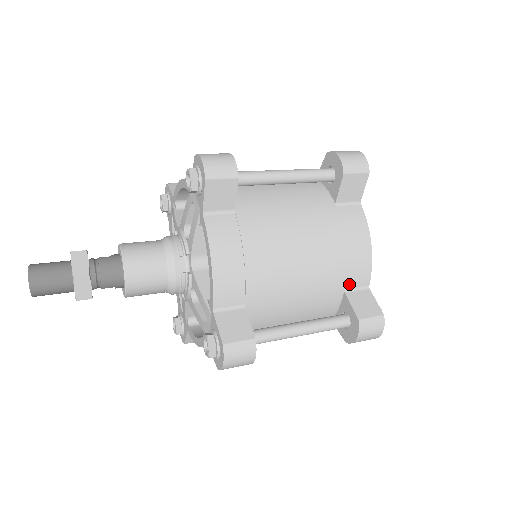
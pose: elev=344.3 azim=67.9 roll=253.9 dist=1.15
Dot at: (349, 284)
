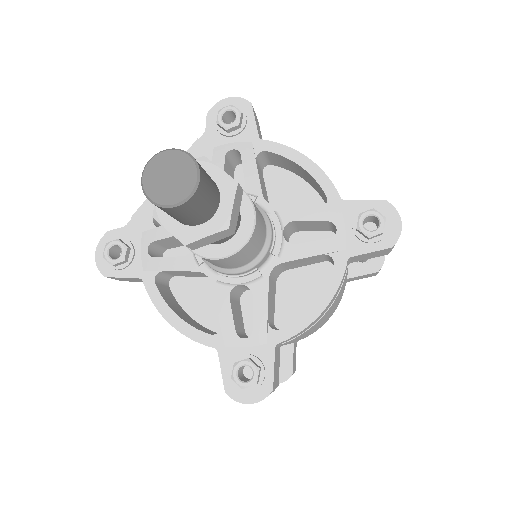
Dot at: occluded
